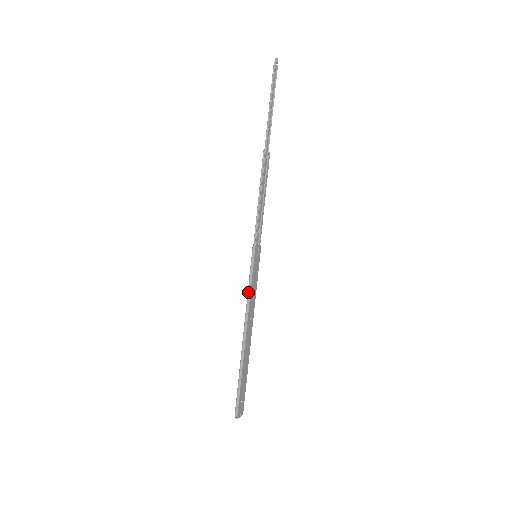
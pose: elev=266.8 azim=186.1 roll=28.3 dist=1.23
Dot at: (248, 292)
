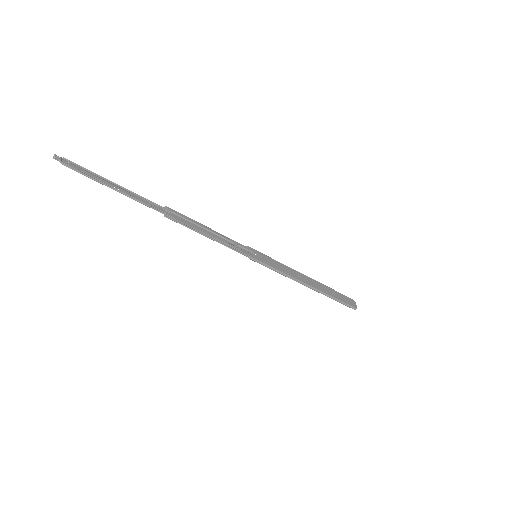
Dot at: occluded
